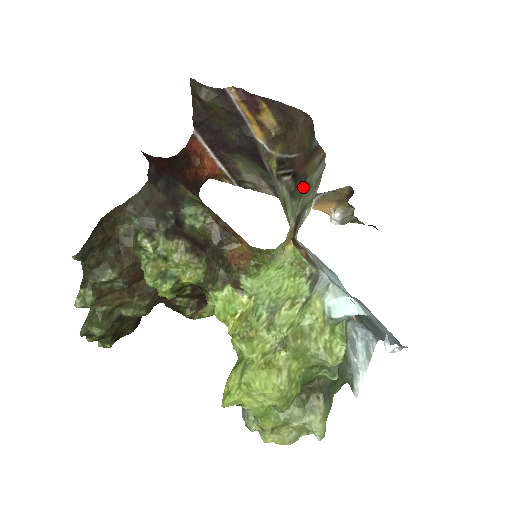
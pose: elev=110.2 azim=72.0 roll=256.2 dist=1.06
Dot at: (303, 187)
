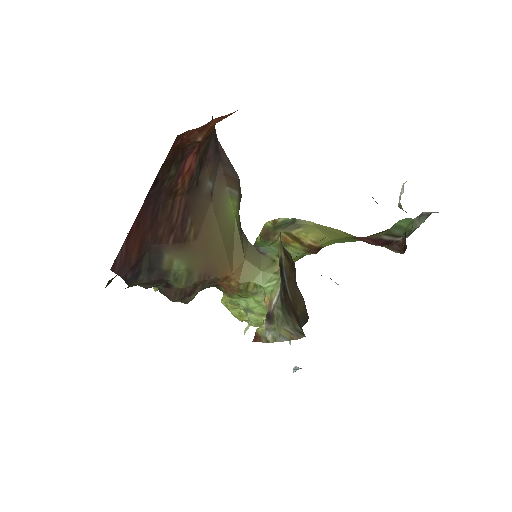
Dot at: (284, 313)
